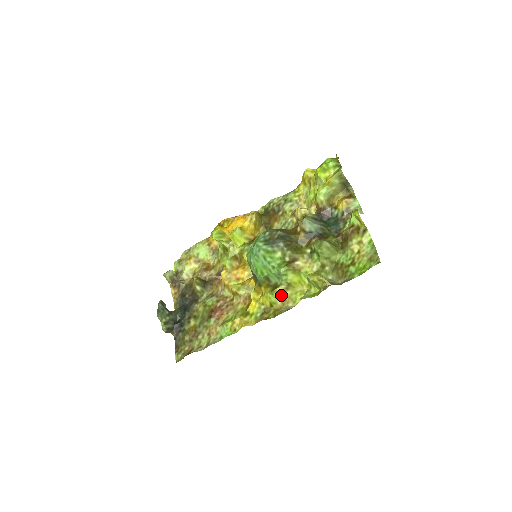
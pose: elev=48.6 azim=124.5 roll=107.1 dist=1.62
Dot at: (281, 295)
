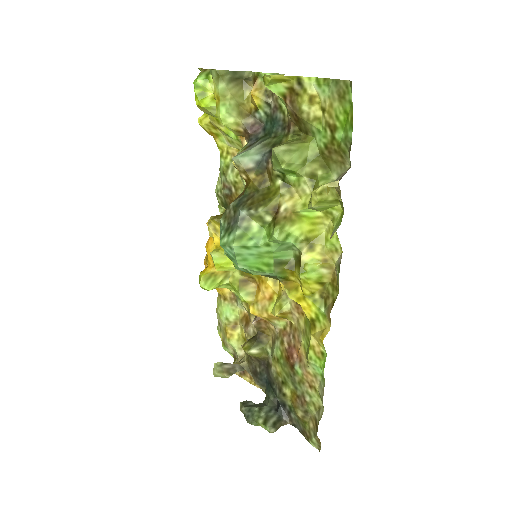
Dot at: (314, 261)
